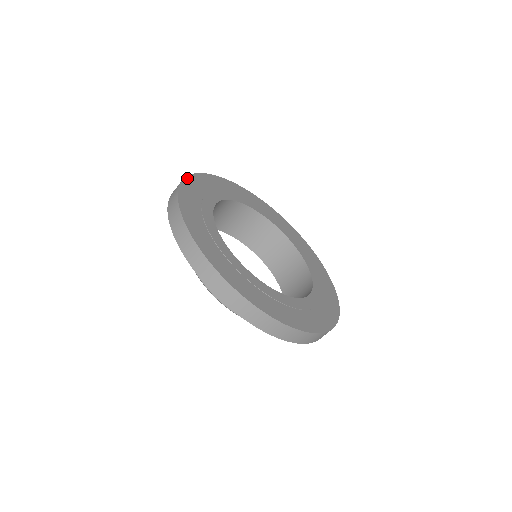
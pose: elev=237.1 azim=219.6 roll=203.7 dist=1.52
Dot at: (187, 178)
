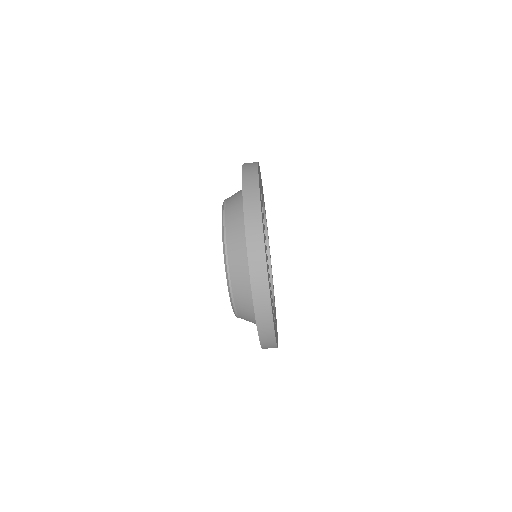
Dot at: occluded
